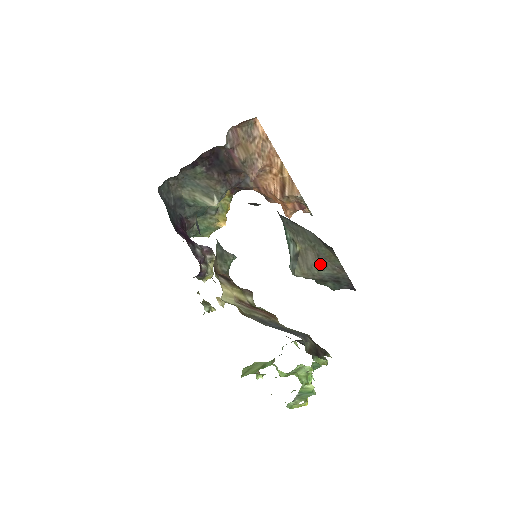
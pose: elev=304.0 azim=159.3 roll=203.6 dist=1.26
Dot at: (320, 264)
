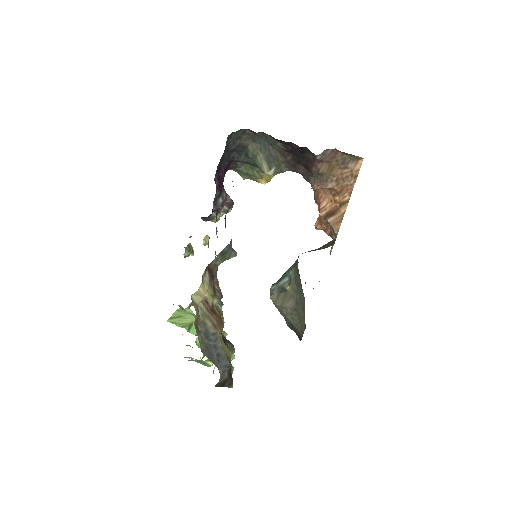
Dot at: (292, 313)
